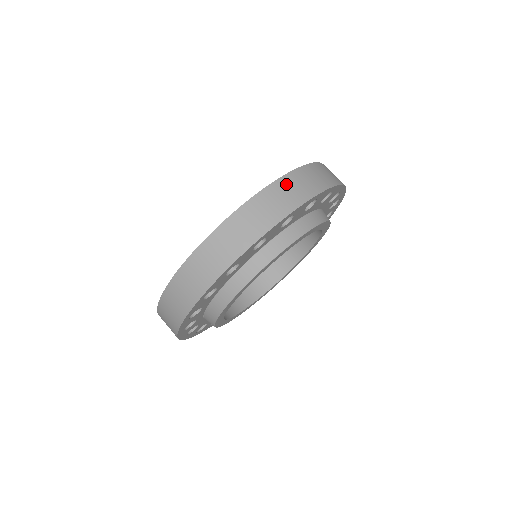
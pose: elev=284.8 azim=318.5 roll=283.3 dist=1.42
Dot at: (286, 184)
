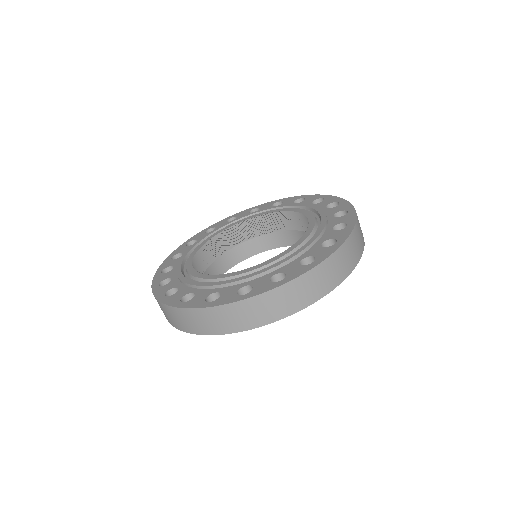
Dot at: (333, 262)
